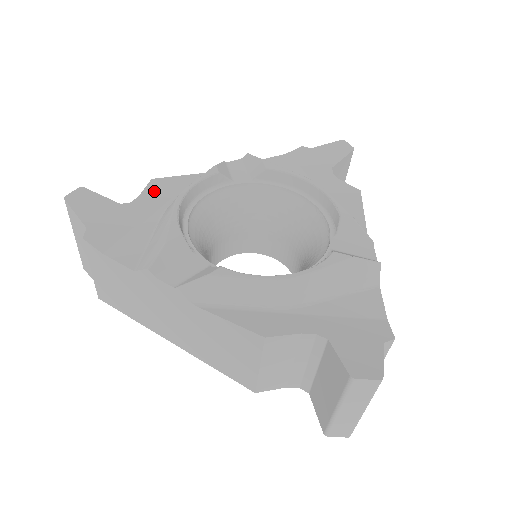
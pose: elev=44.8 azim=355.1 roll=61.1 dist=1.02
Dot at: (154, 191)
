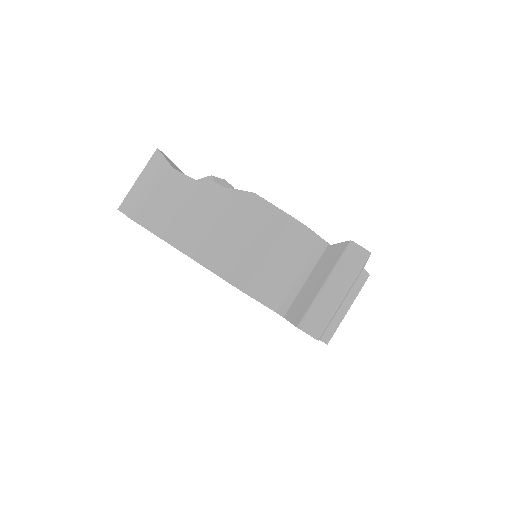
Dot at: occluded
